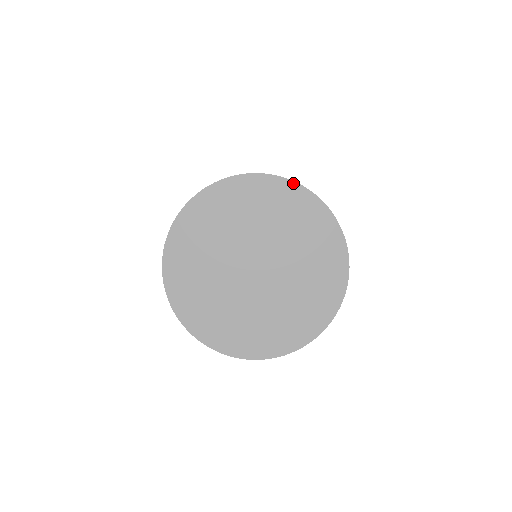
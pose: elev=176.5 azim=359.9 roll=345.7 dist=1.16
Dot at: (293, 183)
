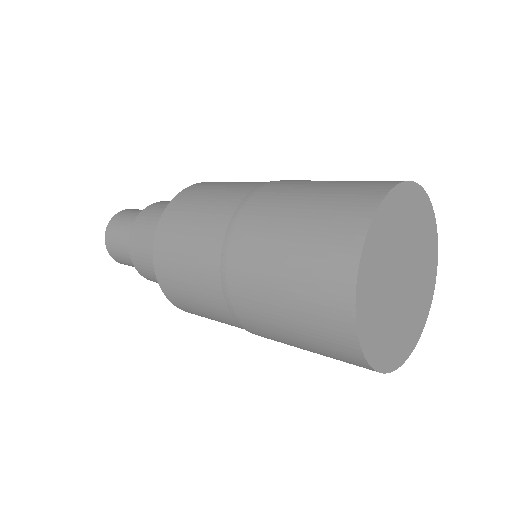
Dot at: (399, 186)
